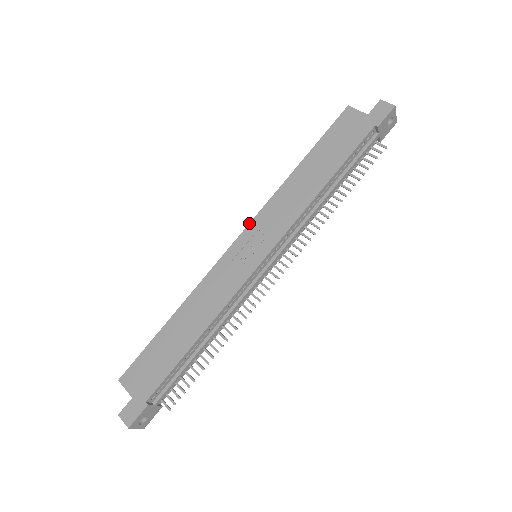
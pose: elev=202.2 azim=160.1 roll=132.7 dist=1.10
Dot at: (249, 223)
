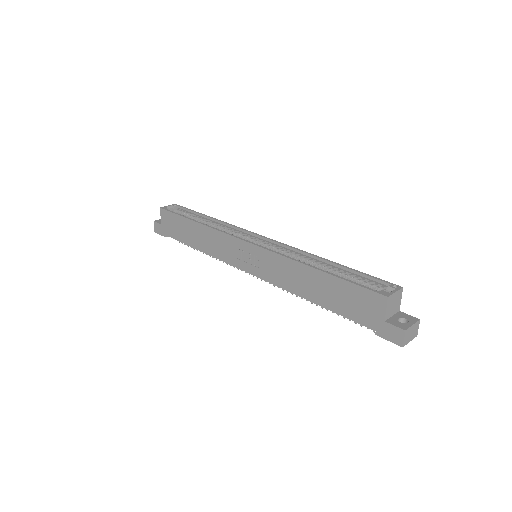
Dot at: (260, 247)
